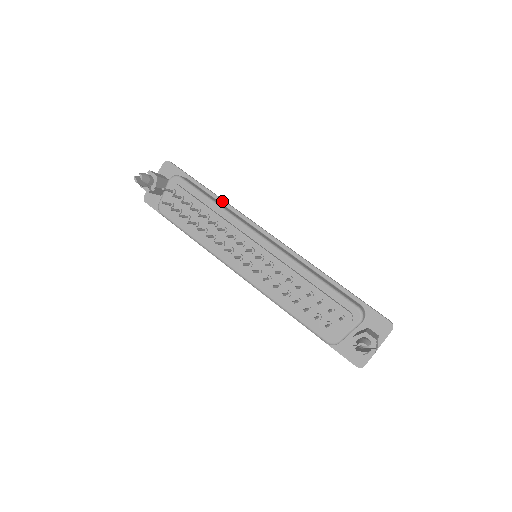
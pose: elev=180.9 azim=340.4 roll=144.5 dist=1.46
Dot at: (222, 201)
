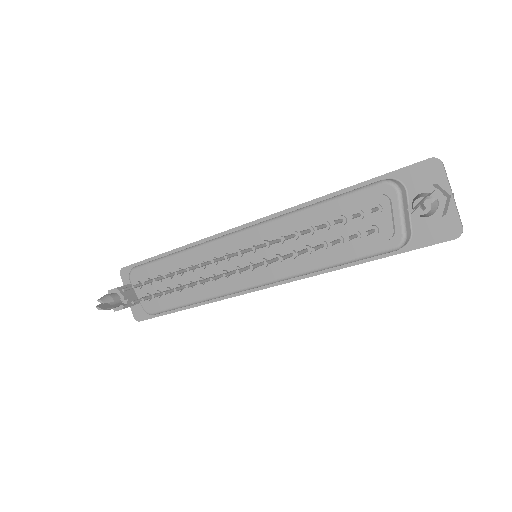
Dot at: (185, 247)
